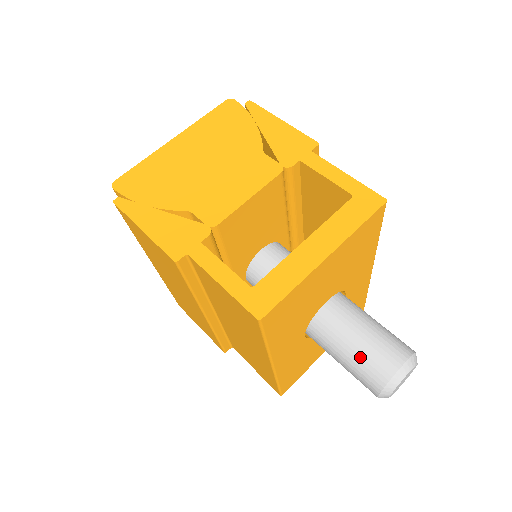
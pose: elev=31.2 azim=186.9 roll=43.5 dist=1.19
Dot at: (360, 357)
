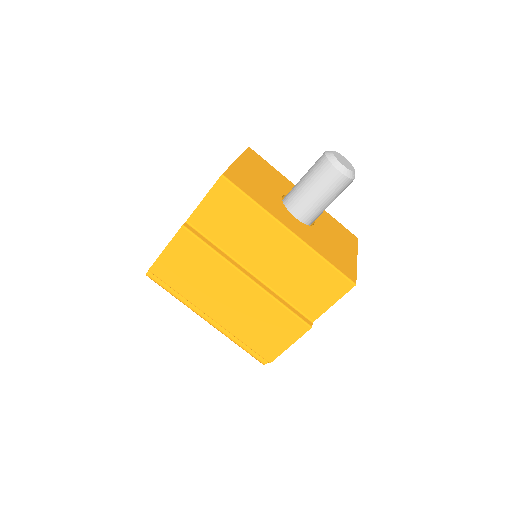
Dot at: (311, 176)
